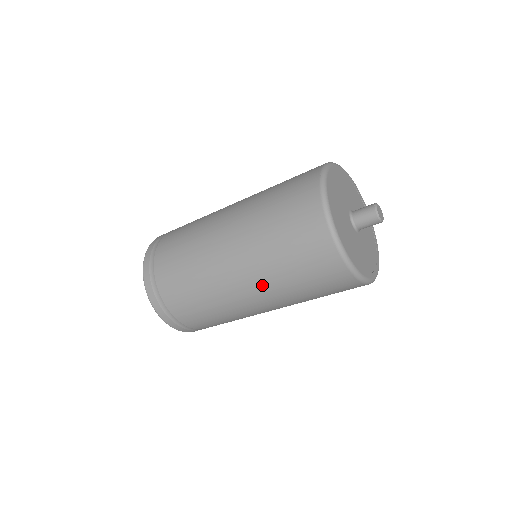
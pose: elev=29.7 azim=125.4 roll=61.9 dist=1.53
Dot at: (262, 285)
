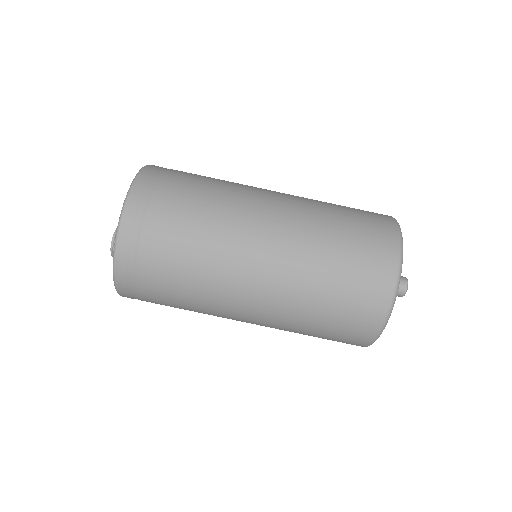
Dot at: (282, 301)
